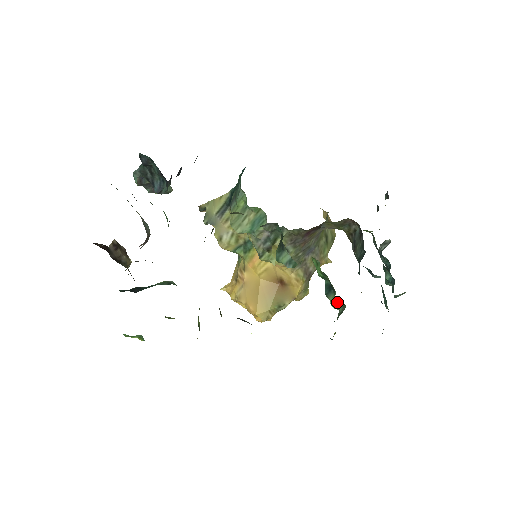
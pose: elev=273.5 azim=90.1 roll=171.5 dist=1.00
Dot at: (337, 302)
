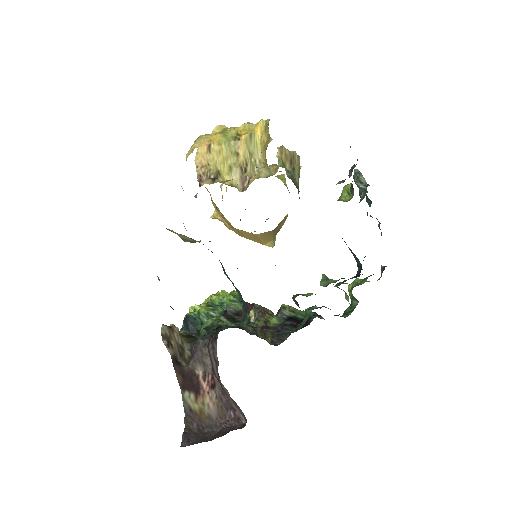
Dot at: occluded
